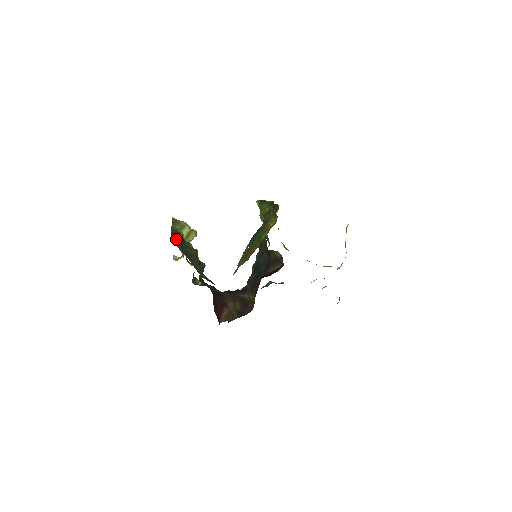
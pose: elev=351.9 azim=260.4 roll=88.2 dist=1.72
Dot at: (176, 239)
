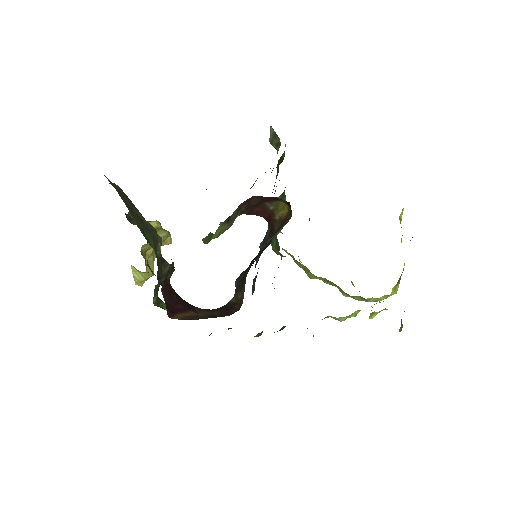
Dot at: occluded
